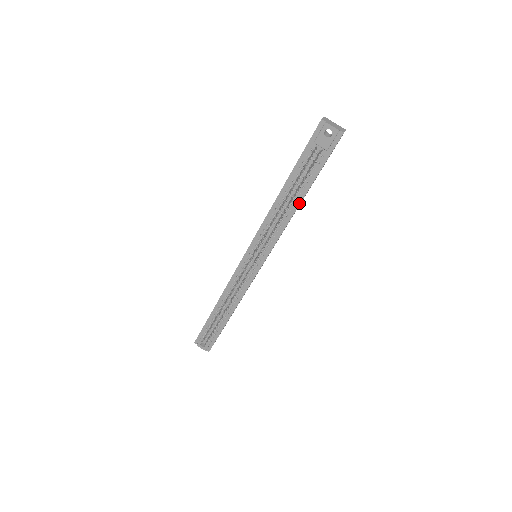
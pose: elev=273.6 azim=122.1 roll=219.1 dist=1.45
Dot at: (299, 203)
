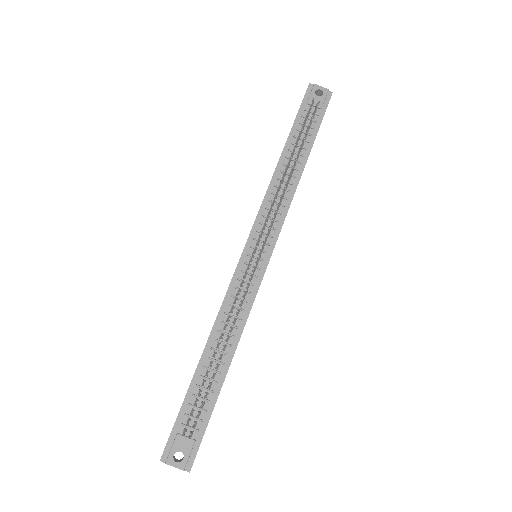
Dot at: (303, 167)
